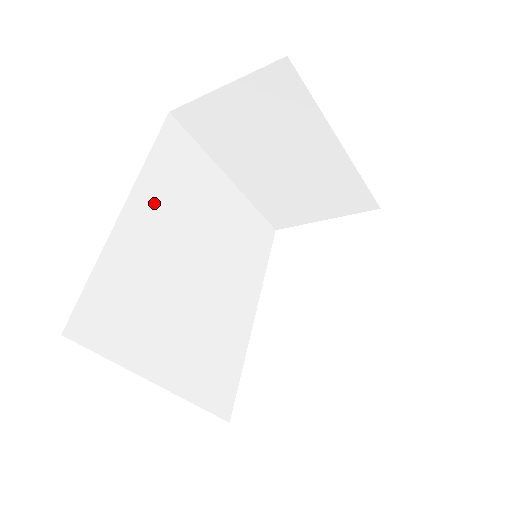
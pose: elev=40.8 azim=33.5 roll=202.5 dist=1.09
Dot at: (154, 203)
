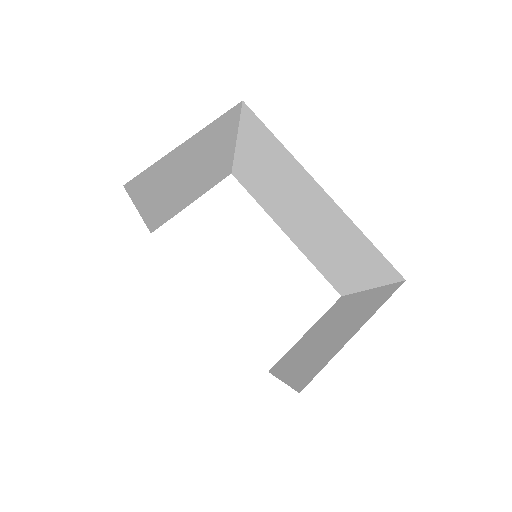
Dot at: occluded
